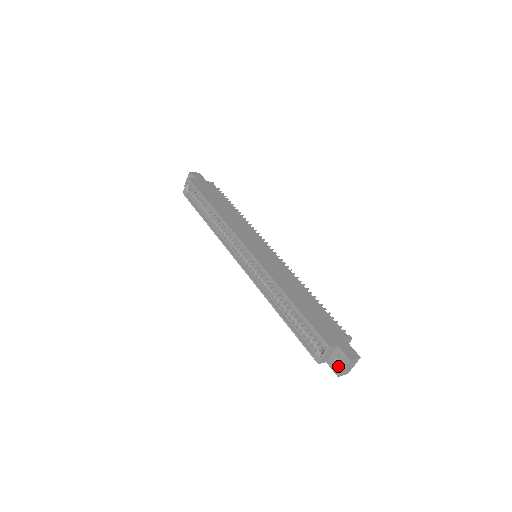
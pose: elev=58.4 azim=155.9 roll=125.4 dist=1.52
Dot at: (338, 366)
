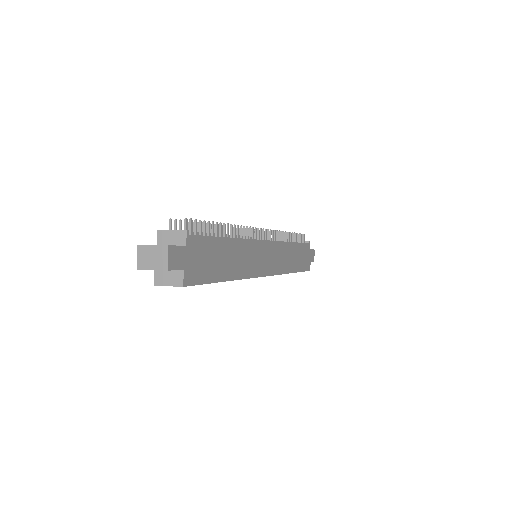
Dot at: occluded
